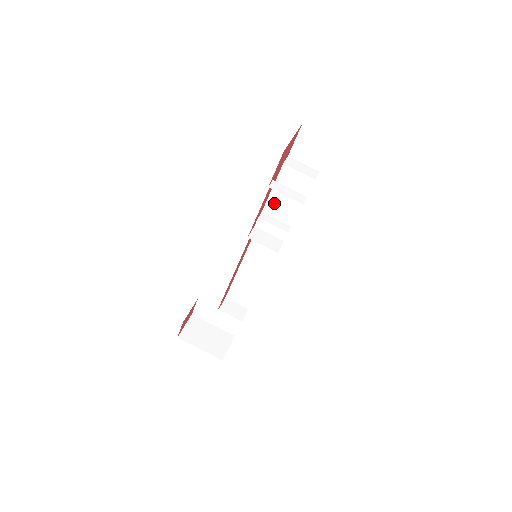
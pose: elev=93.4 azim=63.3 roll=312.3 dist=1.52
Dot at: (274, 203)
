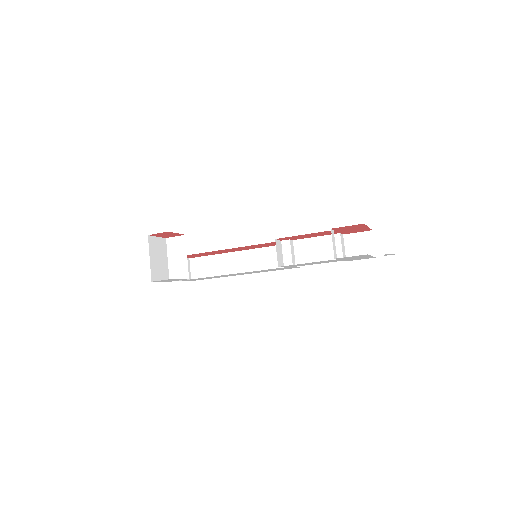
Dot at: (306, 244)
